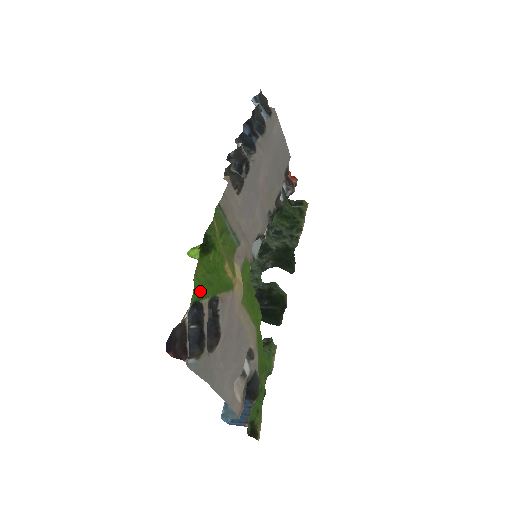
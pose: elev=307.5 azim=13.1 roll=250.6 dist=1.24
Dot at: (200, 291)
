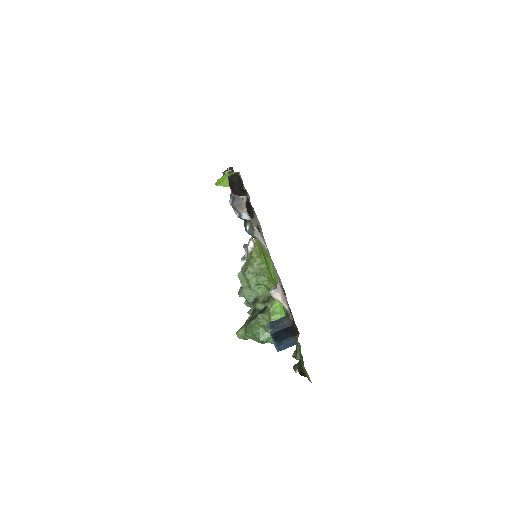
Dot at: occluded
